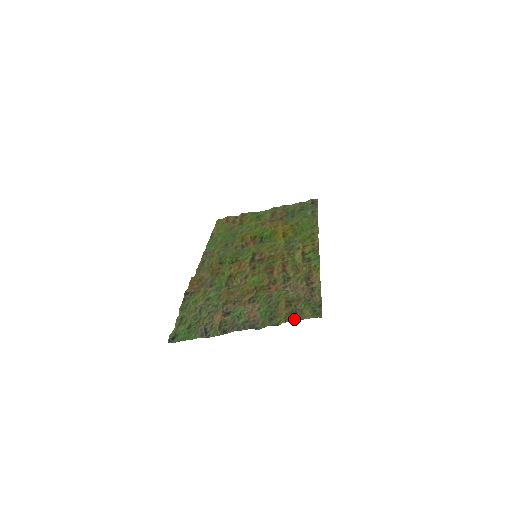
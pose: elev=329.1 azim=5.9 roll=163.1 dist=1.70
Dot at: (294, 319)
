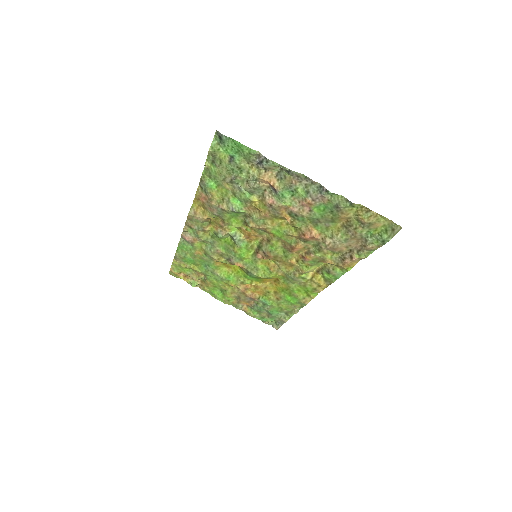
Dot at: (369, 214)
